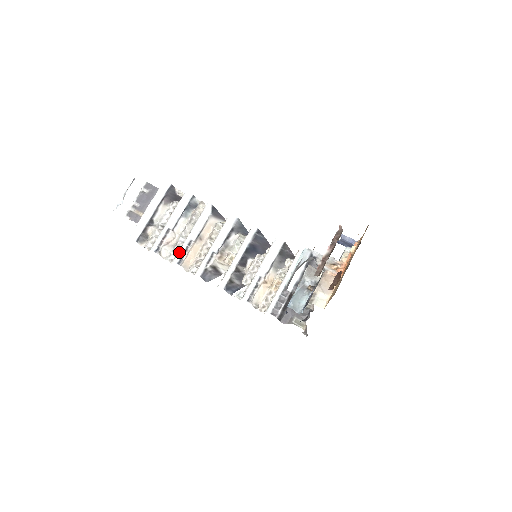
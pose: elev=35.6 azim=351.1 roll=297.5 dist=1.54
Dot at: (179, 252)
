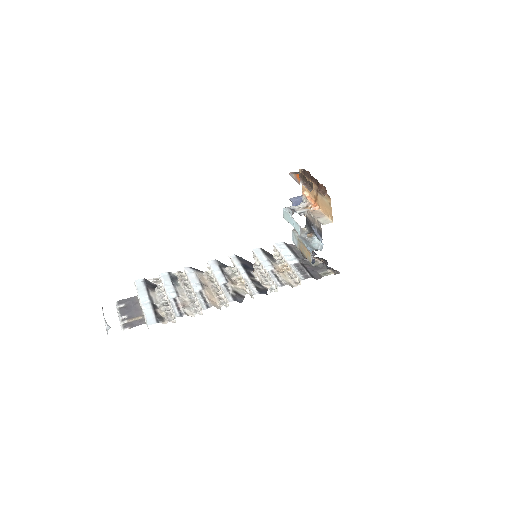
Dot at: (200, 302)
